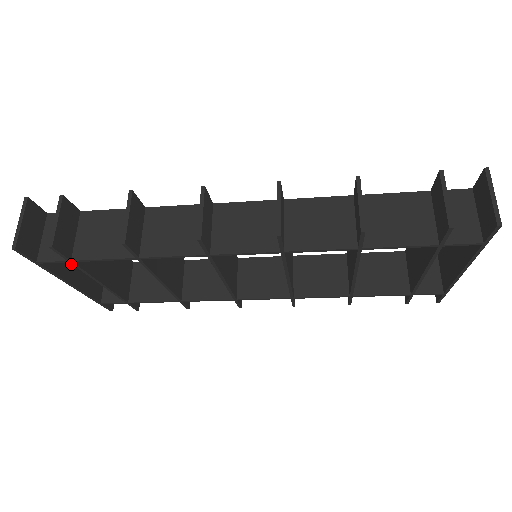
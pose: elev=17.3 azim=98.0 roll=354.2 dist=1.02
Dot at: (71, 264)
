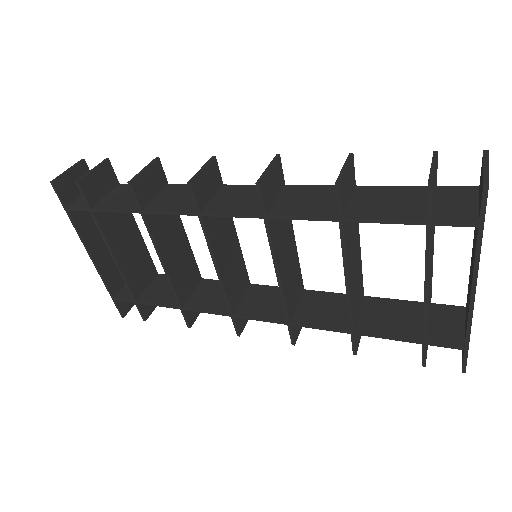
Dot at: (99, 239)
